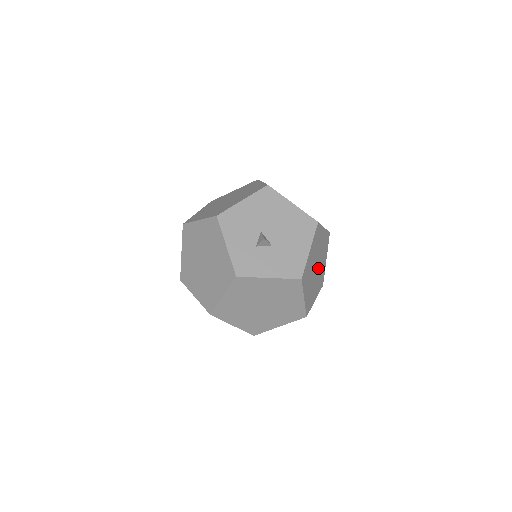
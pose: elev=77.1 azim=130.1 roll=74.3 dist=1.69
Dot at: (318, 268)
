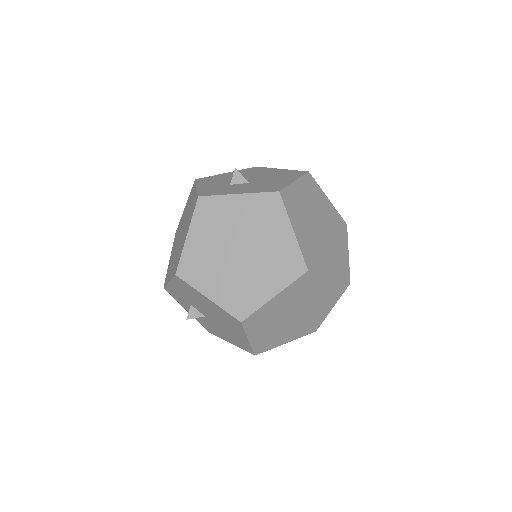
Dot at: (326, 236)
